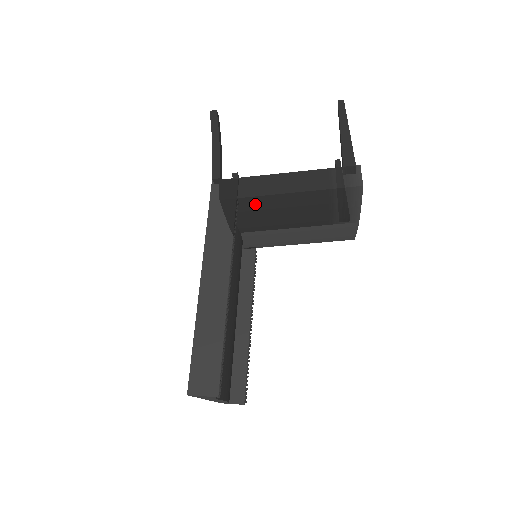
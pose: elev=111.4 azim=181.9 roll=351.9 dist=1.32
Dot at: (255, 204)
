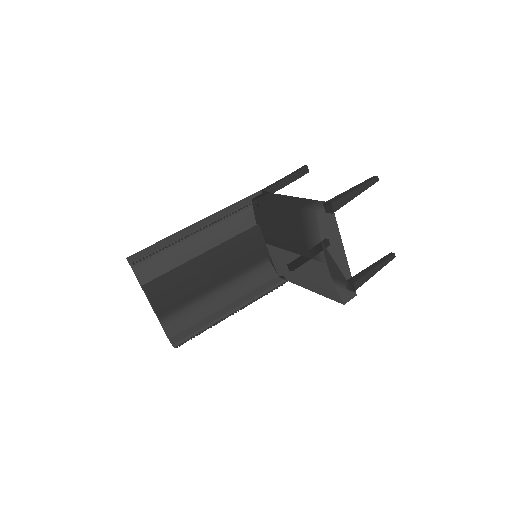
Dot at: (267, 210)
